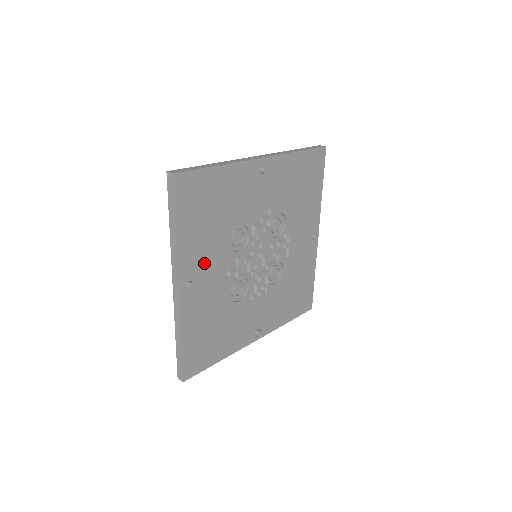
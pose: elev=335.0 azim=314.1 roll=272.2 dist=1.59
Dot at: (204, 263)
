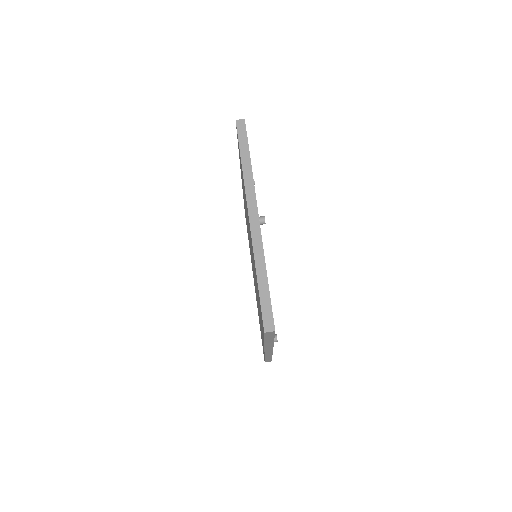
Dot at: occluded
